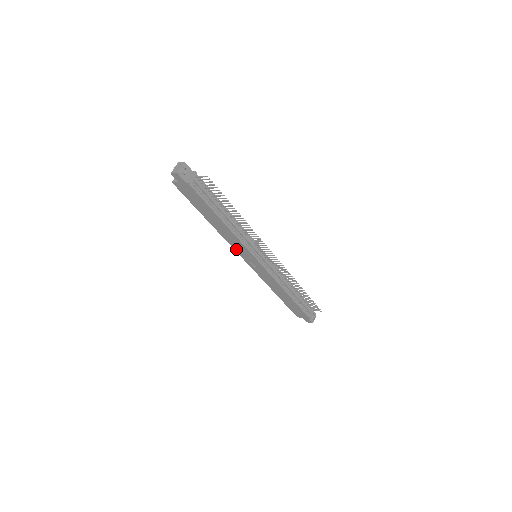
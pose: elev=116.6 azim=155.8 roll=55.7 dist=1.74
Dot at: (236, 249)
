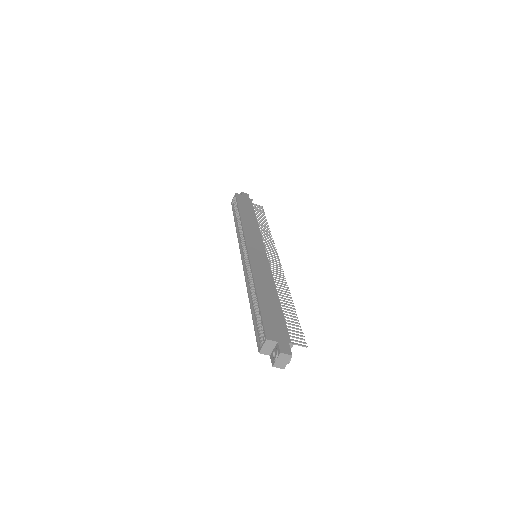
Dot at: occluded
